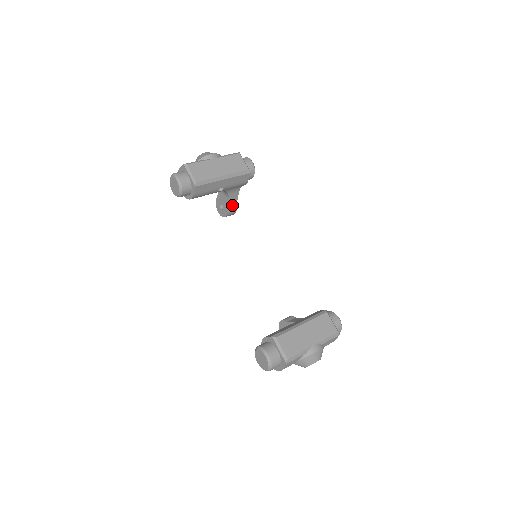
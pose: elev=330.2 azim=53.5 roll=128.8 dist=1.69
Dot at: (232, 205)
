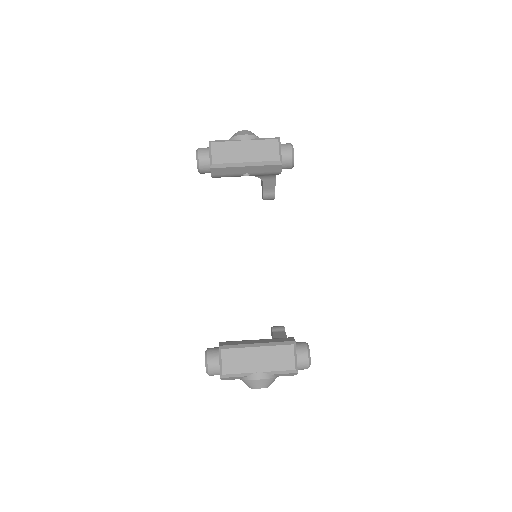
Dot at: (269, 190)
